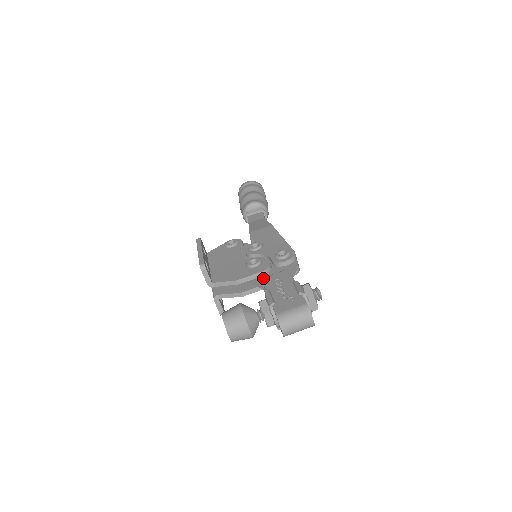
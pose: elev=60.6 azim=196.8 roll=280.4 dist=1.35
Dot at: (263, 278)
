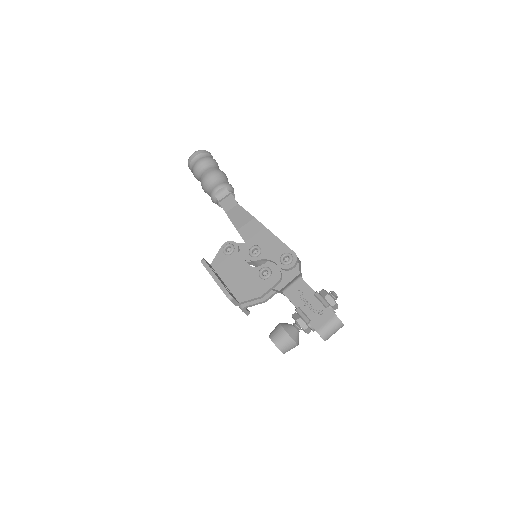
Dot at: (284, 292)
